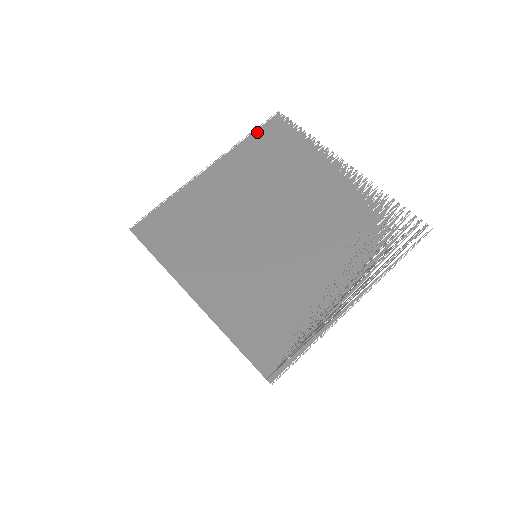
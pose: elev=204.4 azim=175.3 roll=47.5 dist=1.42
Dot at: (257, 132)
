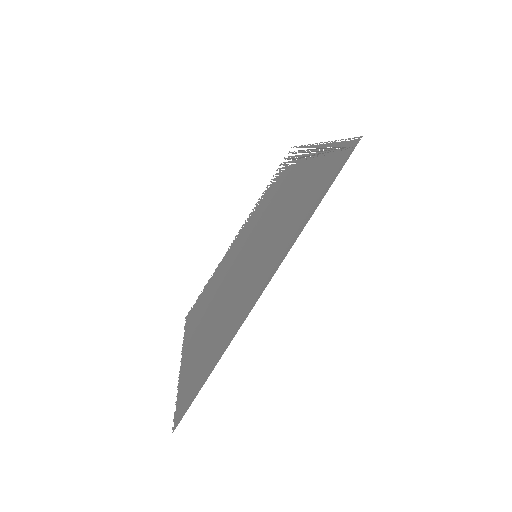
Dot at: (186, 326)
